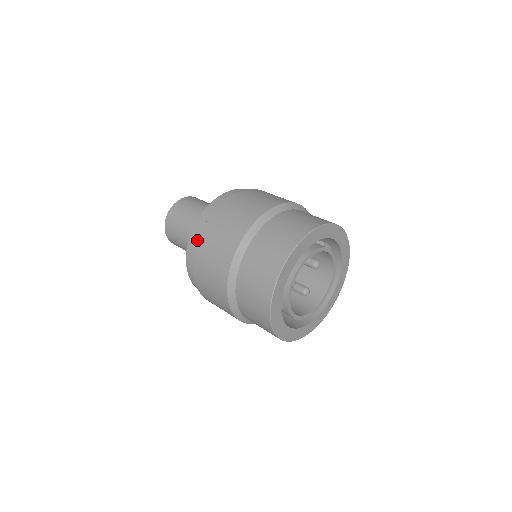
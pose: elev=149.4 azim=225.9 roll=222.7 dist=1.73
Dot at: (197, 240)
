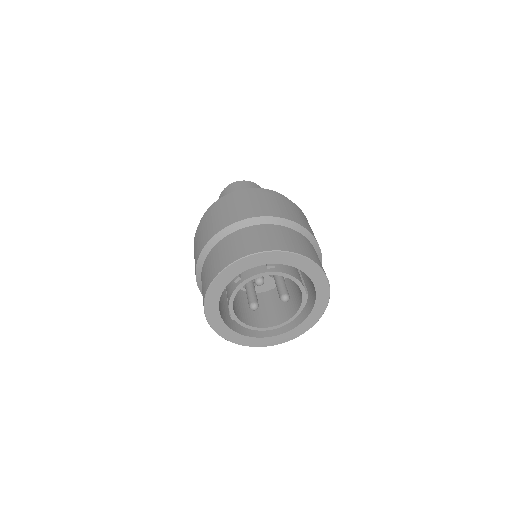
Dot at: occluded
